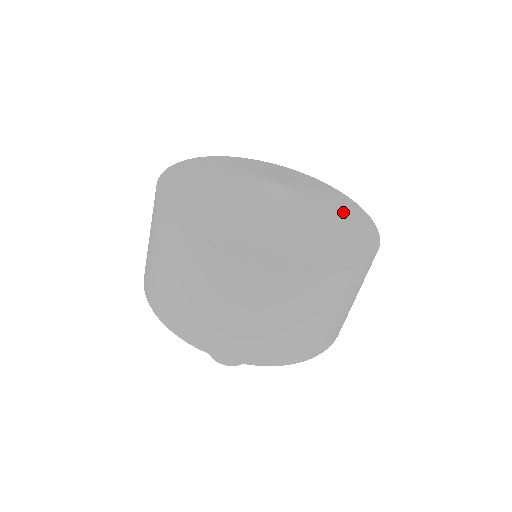
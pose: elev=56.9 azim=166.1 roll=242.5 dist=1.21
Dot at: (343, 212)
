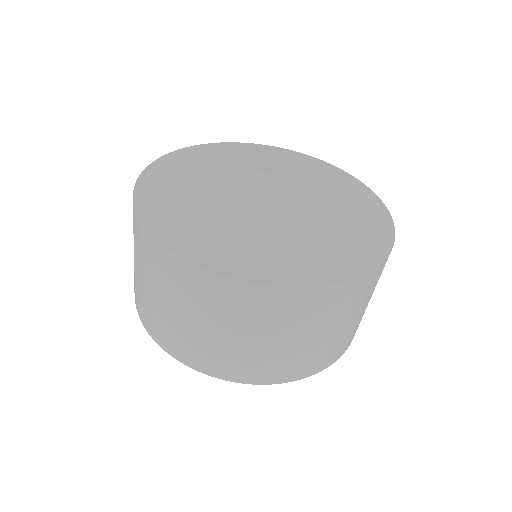
Dot at: (328, 176)
